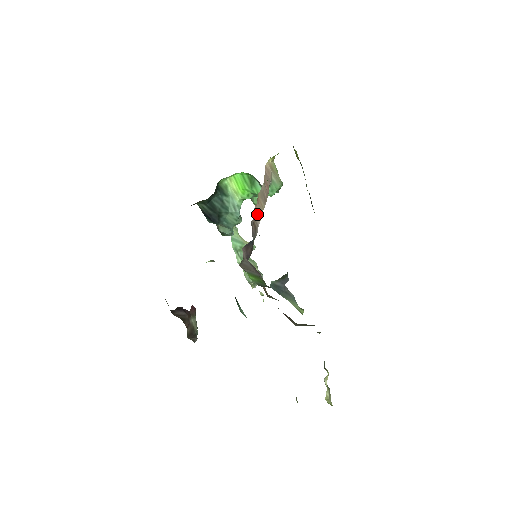
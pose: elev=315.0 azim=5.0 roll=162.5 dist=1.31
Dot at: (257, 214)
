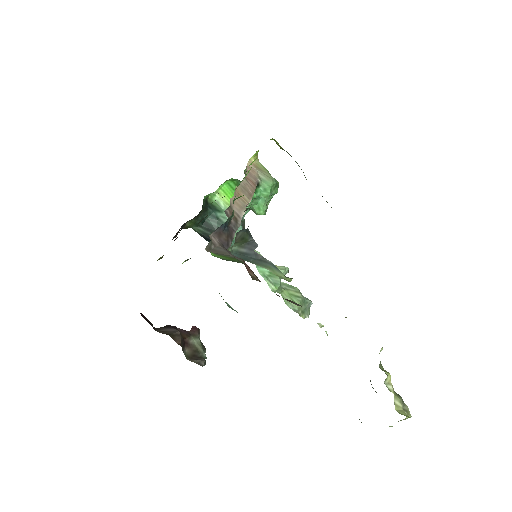
Dot at: (237, 206)
